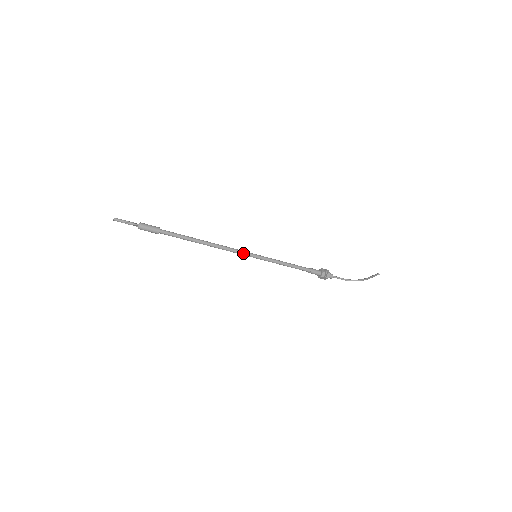
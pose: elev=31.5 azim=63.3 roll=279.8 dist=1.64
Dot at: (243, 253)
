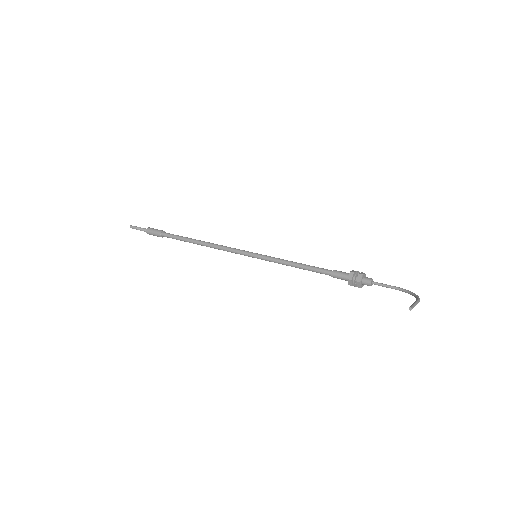
Dot at: (240, 253)
